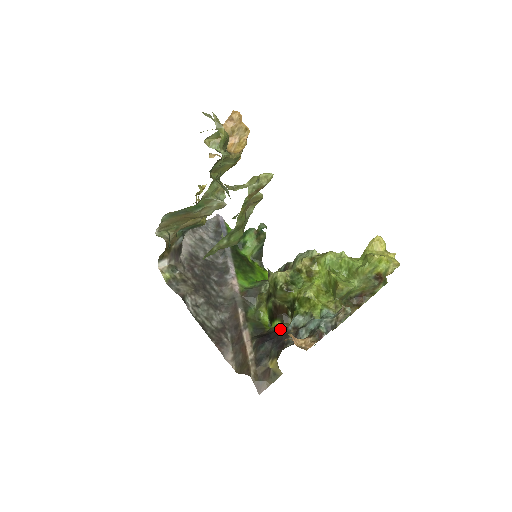
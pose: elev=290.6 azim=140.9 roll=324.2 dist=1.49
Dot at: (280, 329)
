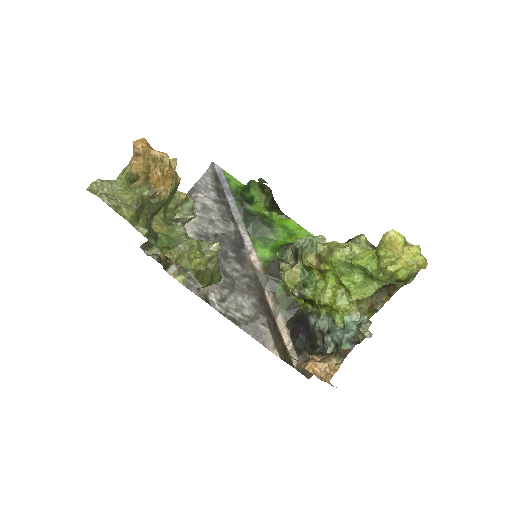
Dot at: (310, 321)
